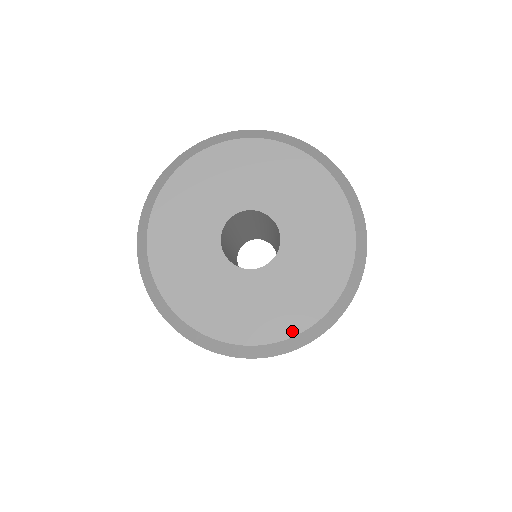
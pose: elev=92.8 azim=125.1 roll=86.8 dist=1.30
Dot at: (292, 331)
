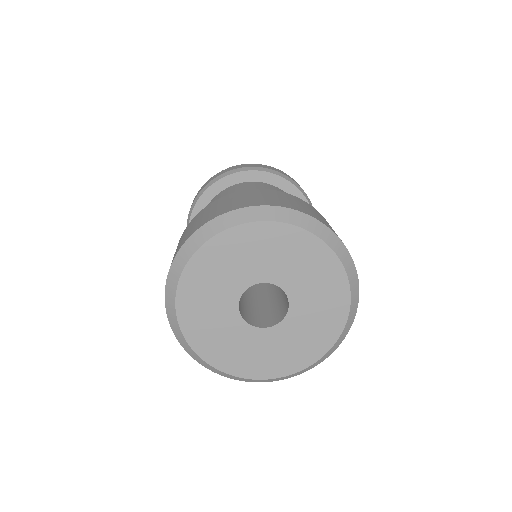
Dot at: (338, 331)
